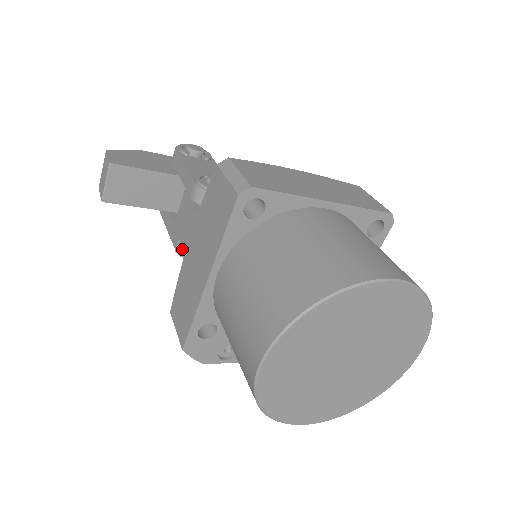
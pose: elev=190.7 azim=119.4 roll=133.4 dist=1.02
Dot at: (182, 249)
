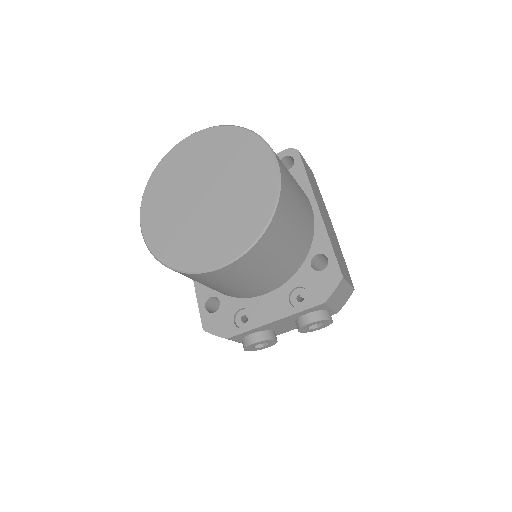
Dot at: occluded
